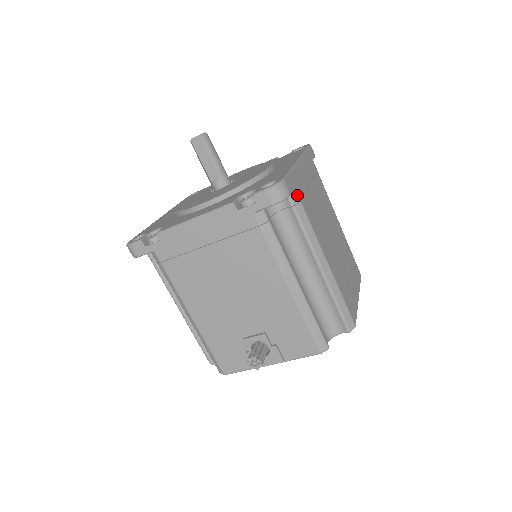
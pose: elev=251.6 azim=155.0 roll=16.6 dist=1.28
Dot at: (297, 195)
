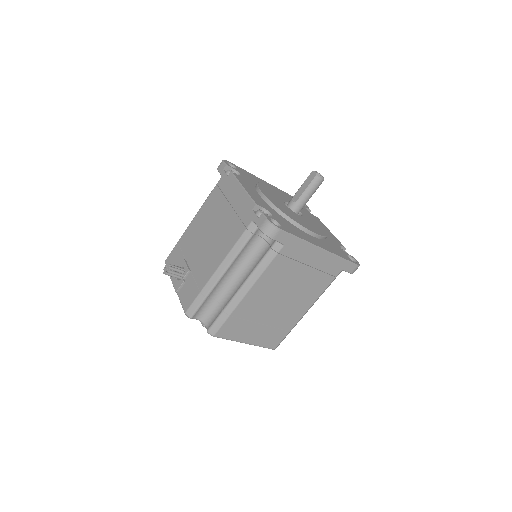
Dot at: (281, 248)
